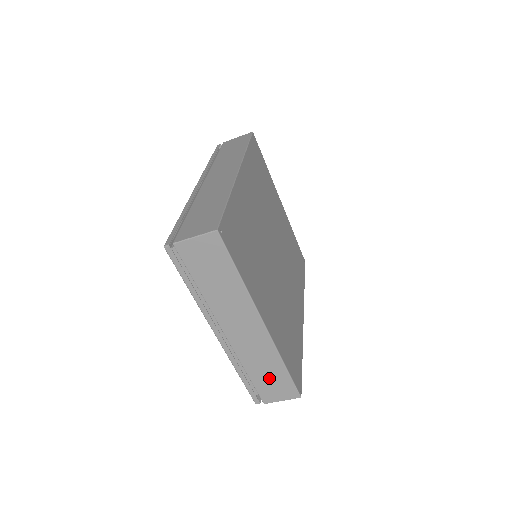
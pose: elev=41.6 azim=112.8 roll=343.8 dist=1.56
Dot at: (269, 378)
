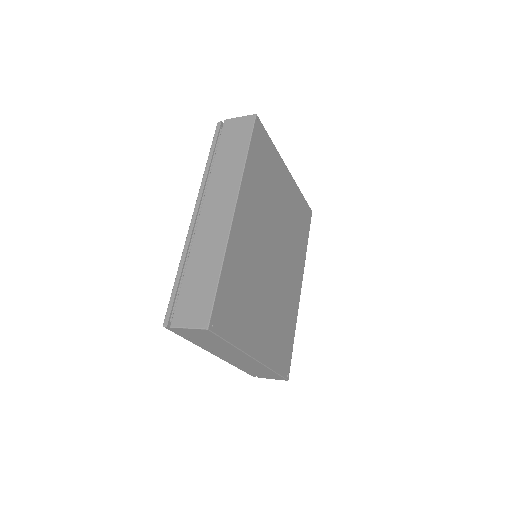
Dot at: (262, 373)
